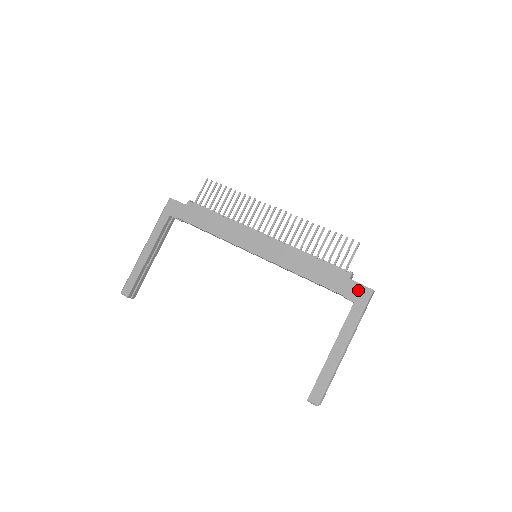
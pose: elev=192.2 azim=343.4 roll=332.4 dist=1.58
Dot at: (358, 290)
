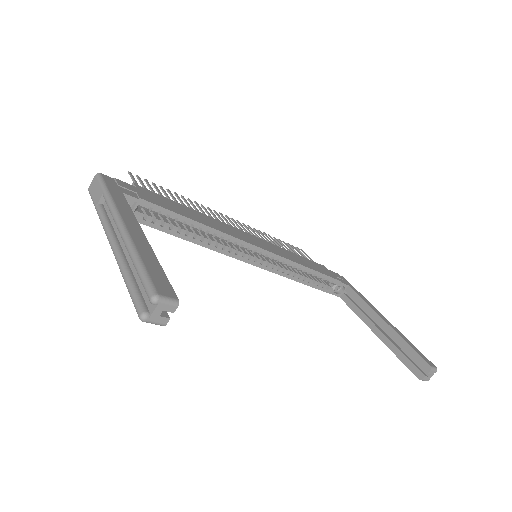
Dot at: (341, 277)
